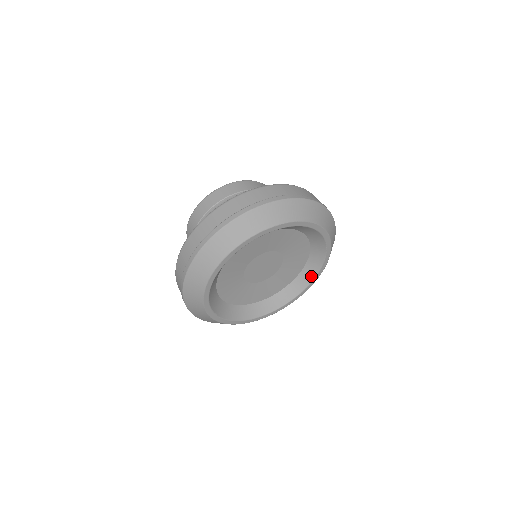
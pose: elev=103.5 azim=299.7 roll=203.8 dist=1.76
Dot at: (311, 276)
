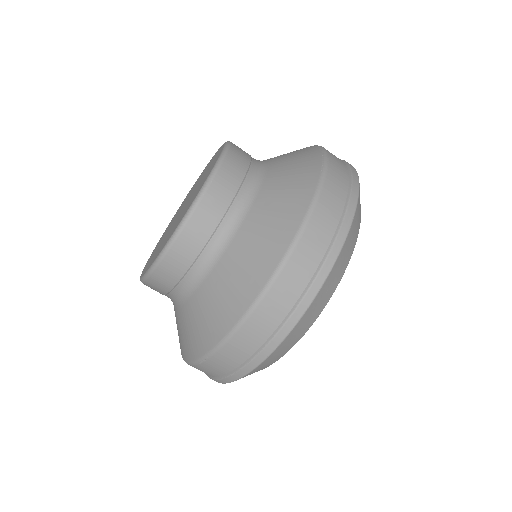
Dot at: occluded
